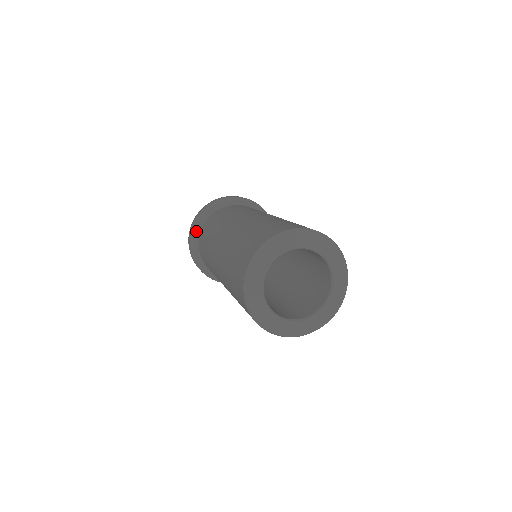
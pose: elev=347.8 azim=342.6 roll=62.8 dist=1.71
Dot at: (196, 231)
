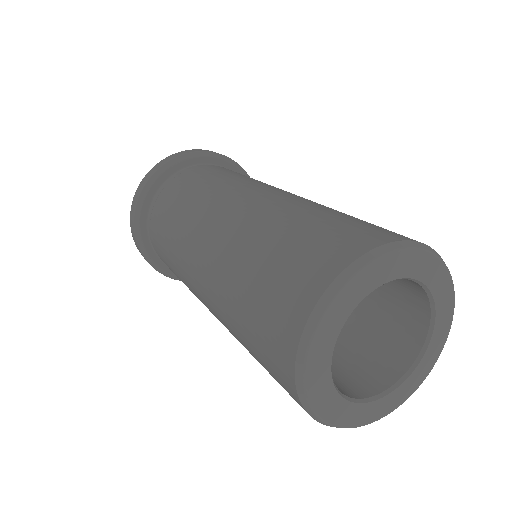
Dot at: (173, 167)
